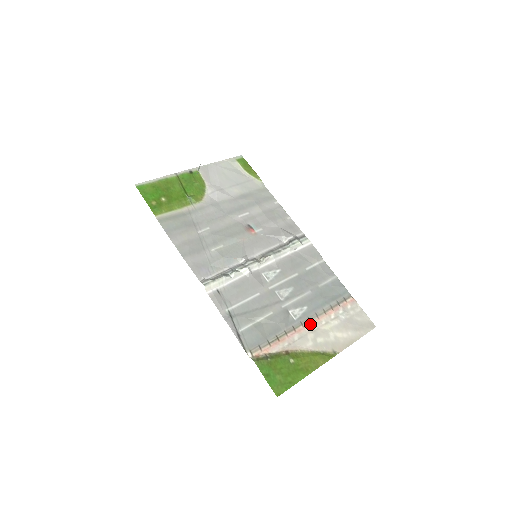
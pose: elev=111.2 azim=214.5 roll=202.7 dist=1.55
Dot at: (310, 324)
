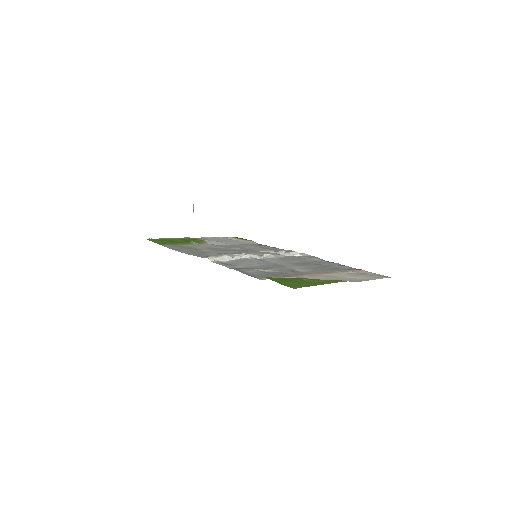
Dot at: (319, 274)
